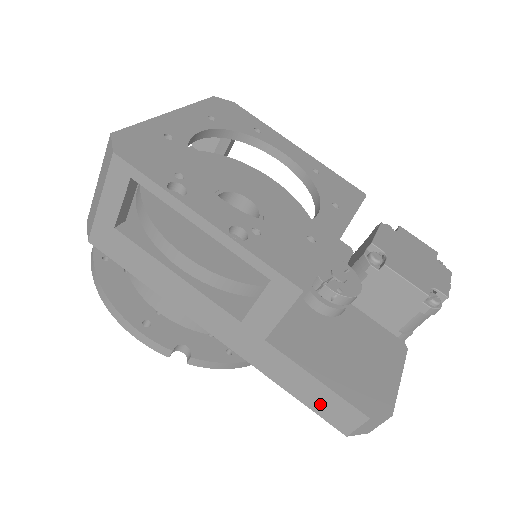
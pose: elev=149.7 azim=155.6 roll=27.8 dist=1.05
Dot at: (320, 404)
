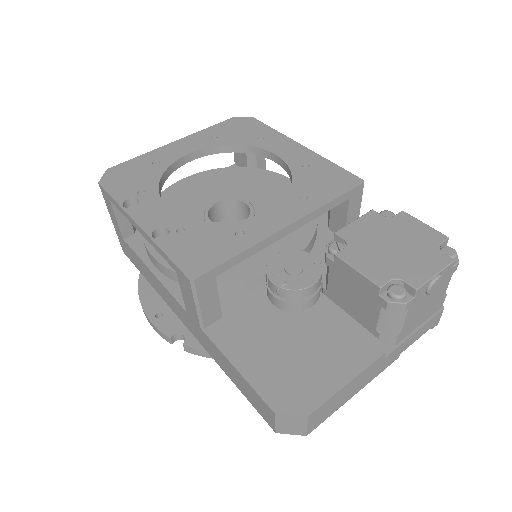
Dot at: (248, 395)
